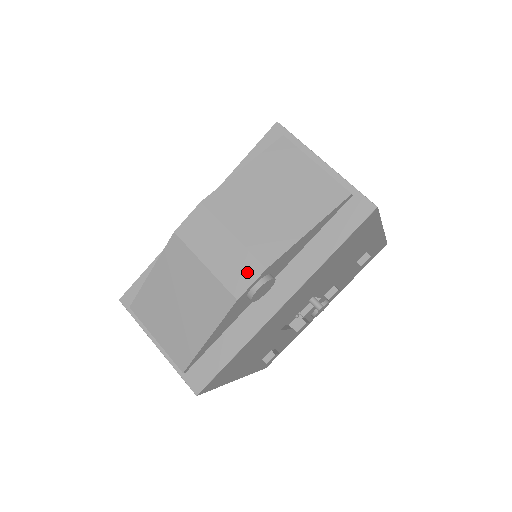
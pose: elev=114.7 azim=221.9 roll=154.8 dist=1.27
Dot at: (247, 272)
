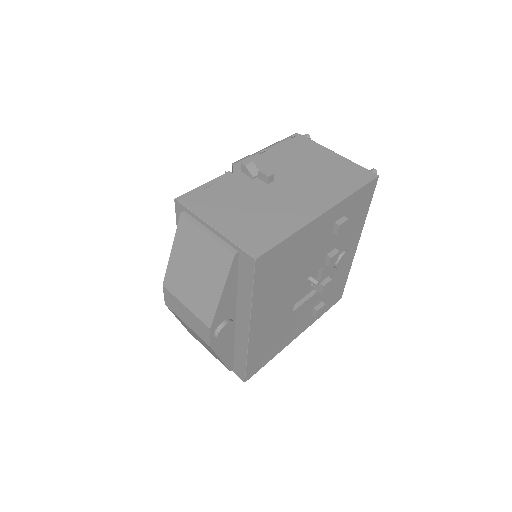
Dot at: (204, 331)
